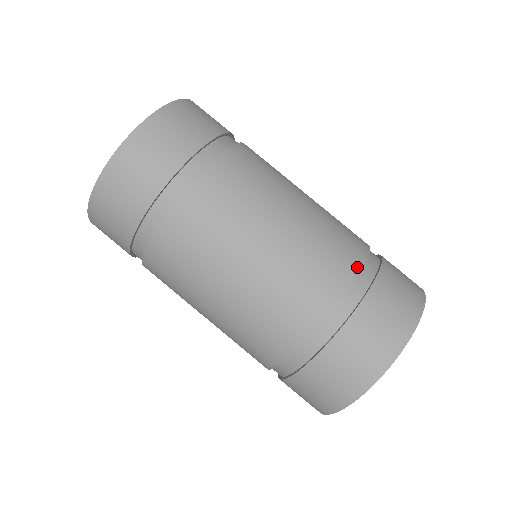
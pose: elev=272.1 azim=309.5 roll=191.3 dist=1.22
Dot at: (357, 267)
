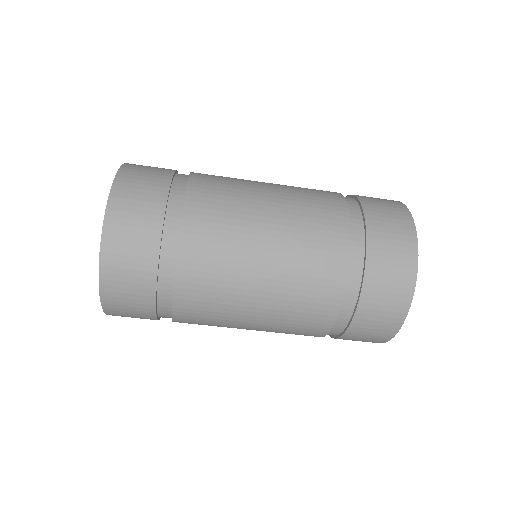
Dot at: (347, 237)
